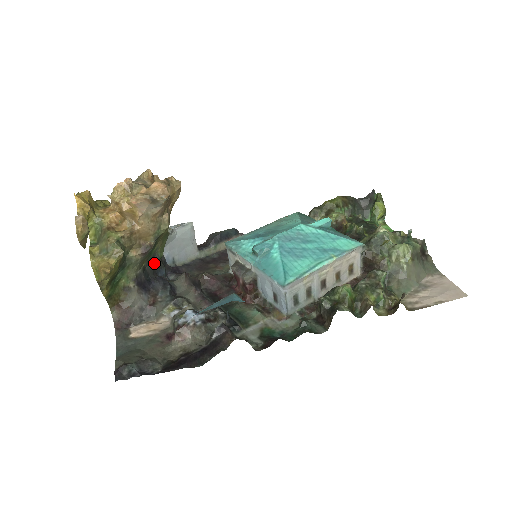
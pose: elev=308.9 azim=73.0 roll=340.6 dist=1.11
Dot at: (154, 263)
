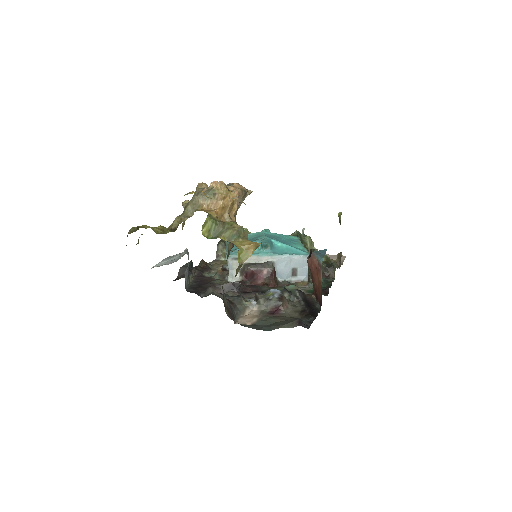
Dot at: occluded
